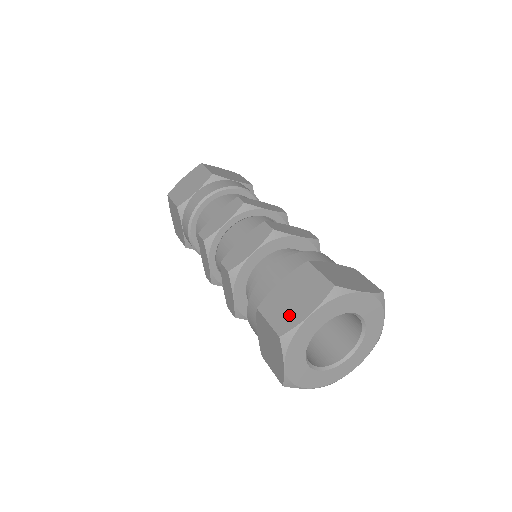
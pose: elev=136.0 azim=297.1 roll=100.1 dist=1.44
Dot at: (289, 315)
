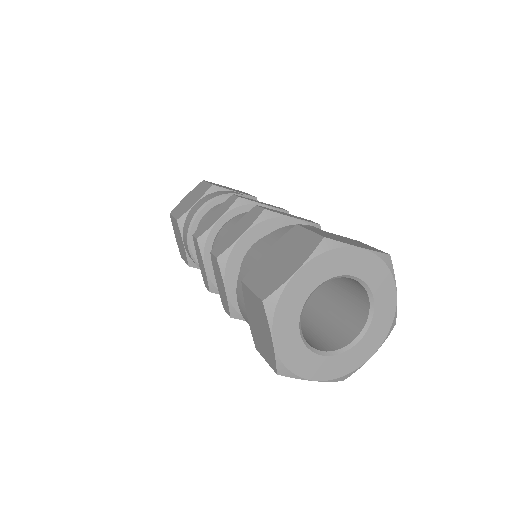
Dot at: (274, 277)
